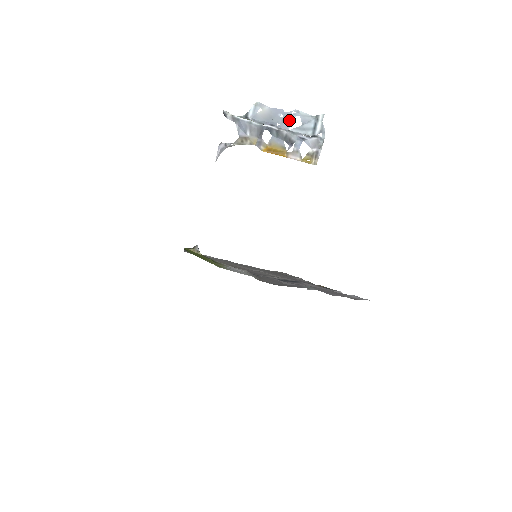
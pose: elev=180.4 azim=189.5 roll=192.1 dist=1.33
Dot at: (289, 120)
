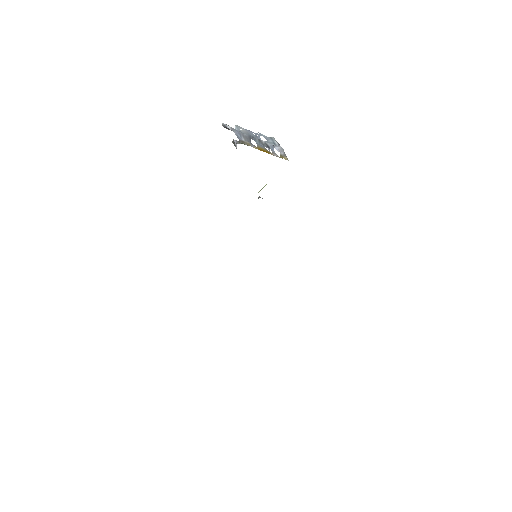
Dot at: (259, 137)
